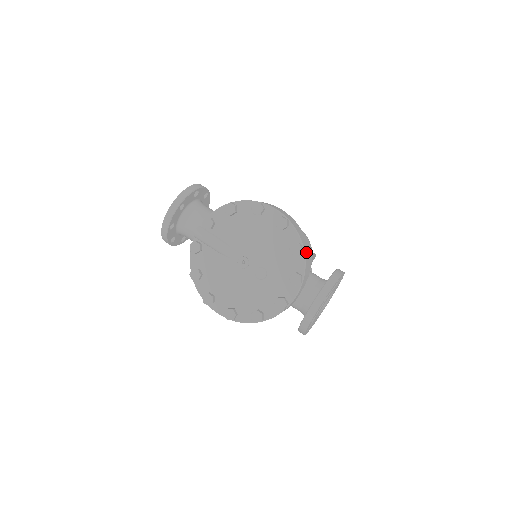
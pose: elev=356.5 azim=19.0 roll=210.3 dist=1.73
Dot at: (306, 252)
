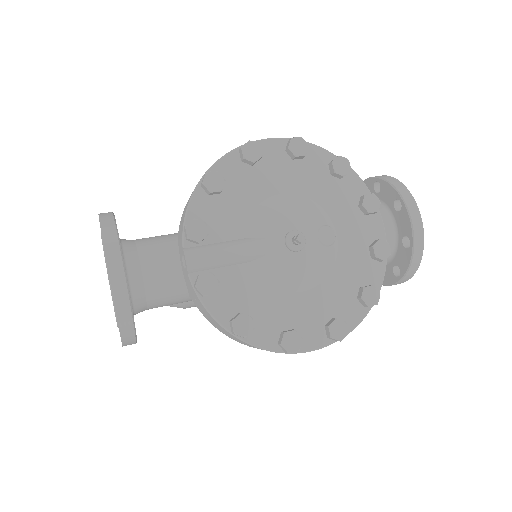
Dot at: occluded
